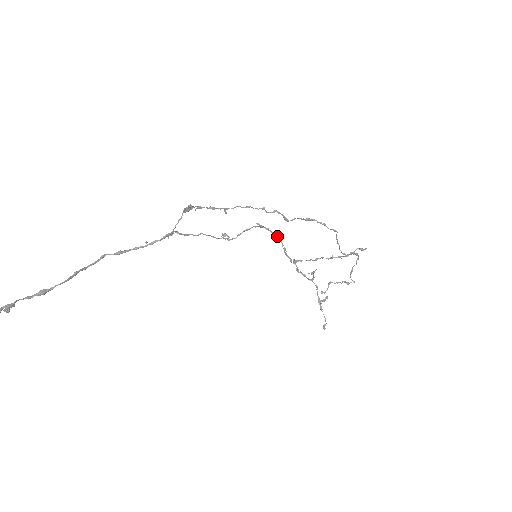
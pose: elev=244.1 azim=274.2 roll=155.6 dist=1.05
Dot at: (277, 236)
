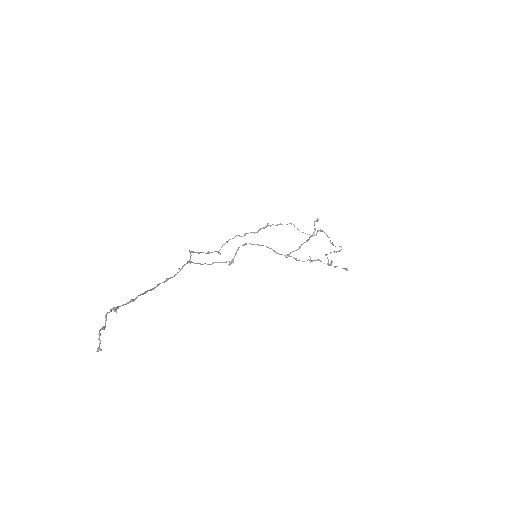
Dot at: (260, 245)
